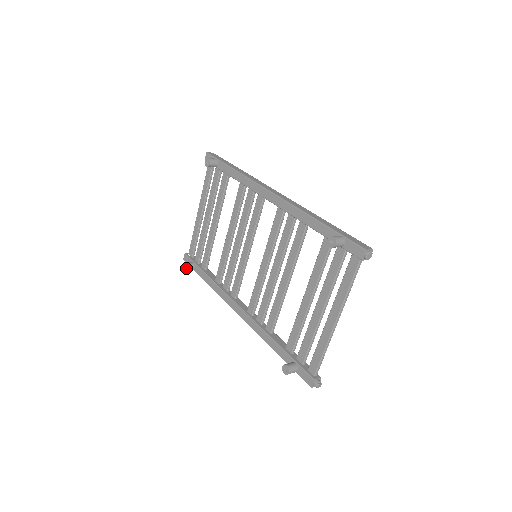
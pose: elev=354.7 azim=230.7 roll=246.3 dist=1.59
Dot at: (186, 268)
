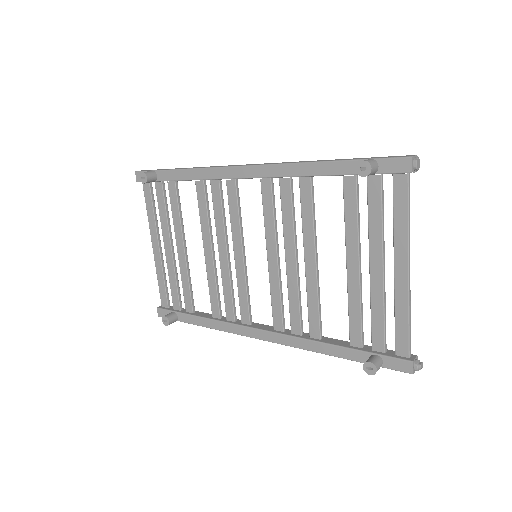
Dot at: (168, 321)
